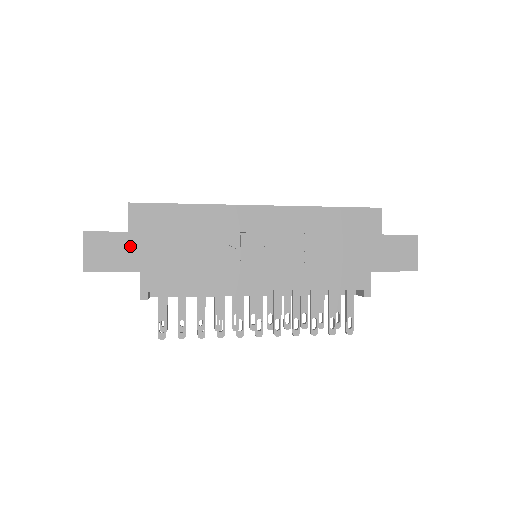
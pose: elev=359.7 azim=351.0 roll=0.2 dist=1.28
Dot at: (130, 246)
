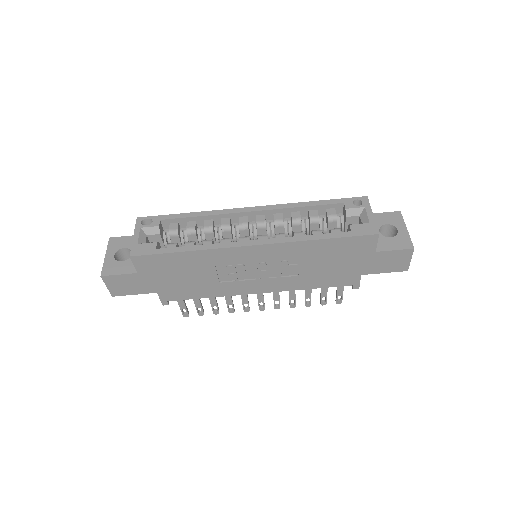
Dot at: (143, 280)
